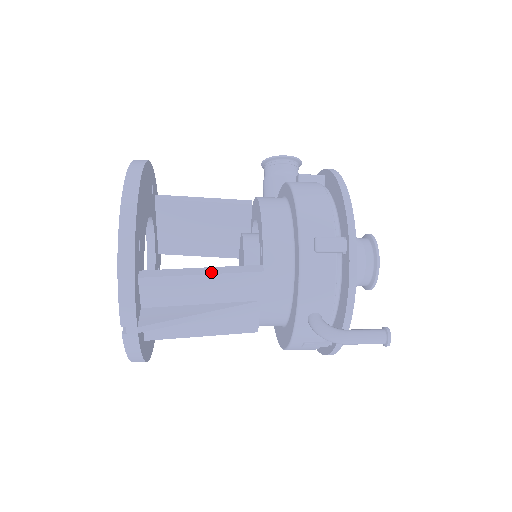
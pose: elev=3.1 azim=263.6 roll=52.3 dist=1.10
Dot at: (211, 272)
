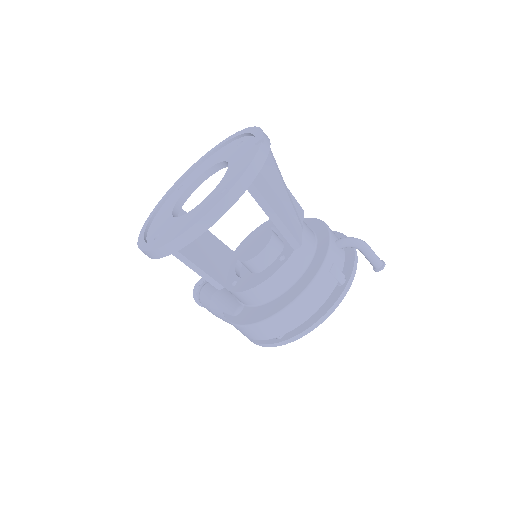
Dot at: occluded
